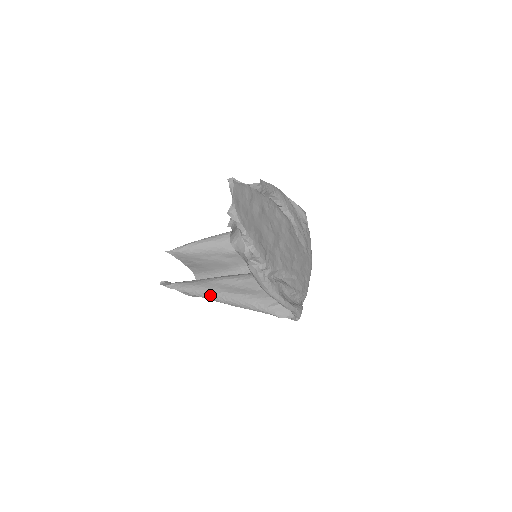
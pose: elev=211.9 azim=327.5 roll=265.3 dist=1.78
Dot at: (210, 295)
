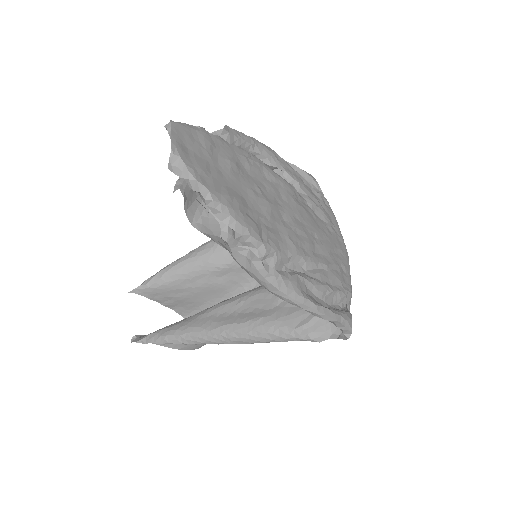
Dot at: (203, 336)
